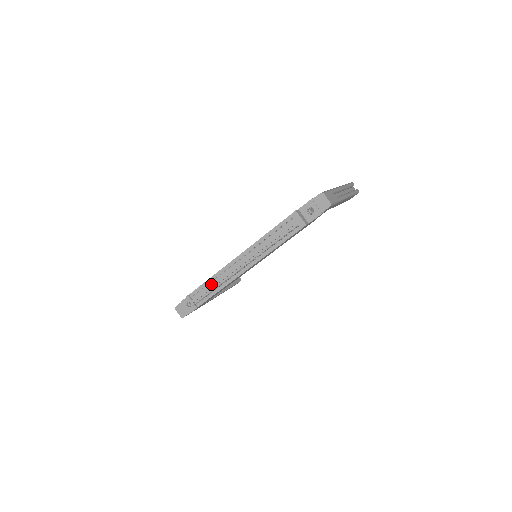
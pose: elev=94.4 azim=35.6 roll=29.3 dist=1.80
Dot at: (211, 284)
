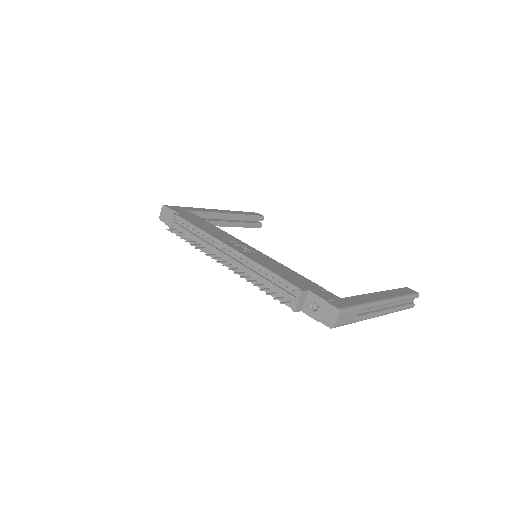
Dot at: (195, 233)
